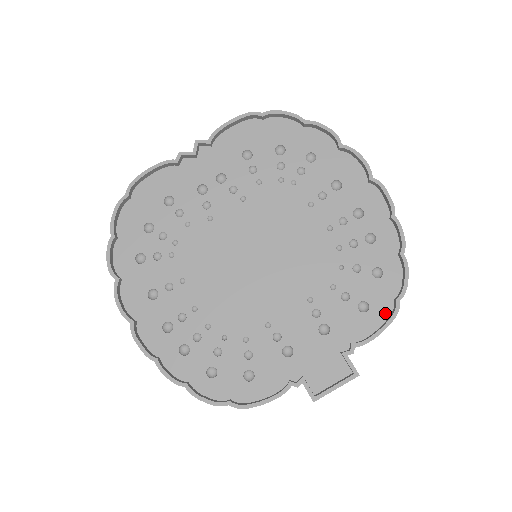
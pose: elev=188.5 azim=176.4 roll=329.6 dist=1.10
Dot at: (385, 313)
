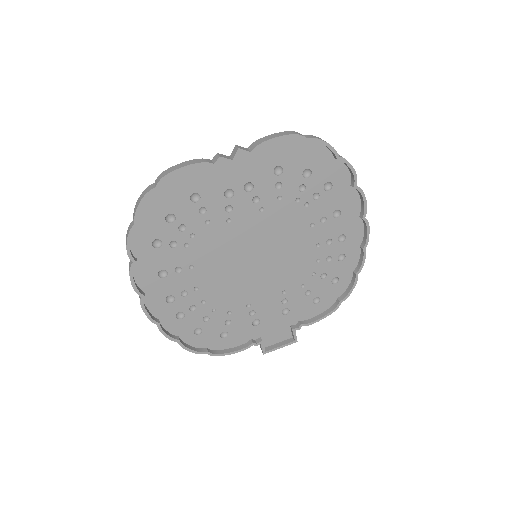
Dot at: (328, 306)
